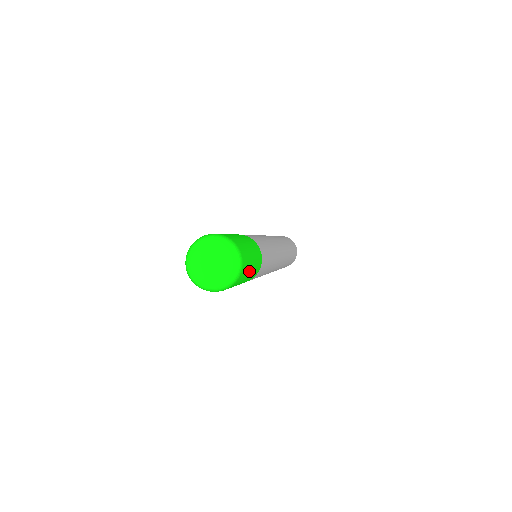
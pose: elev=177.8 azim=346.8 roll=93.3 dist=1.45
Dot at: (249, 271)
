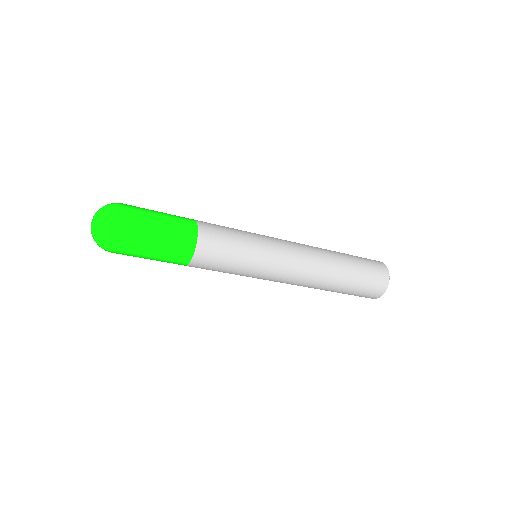
Dot at: (152, 237)
